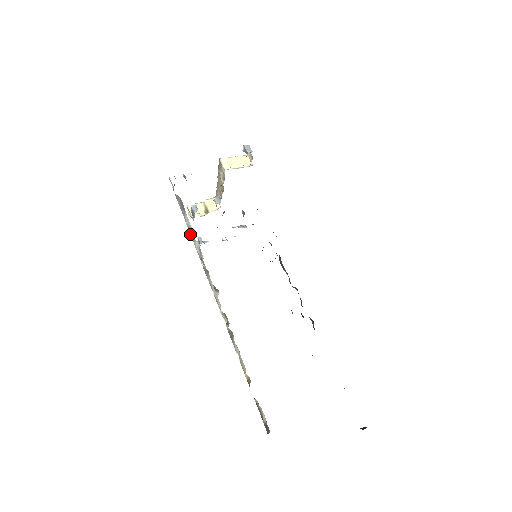
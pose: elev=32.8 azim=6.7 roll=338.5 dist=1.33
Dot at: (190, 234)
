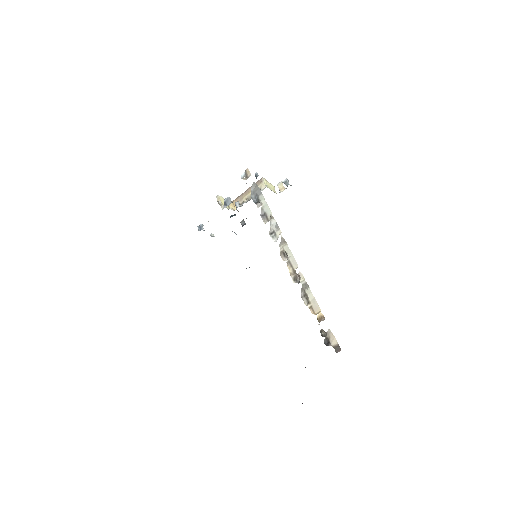
Dot at: occluded
